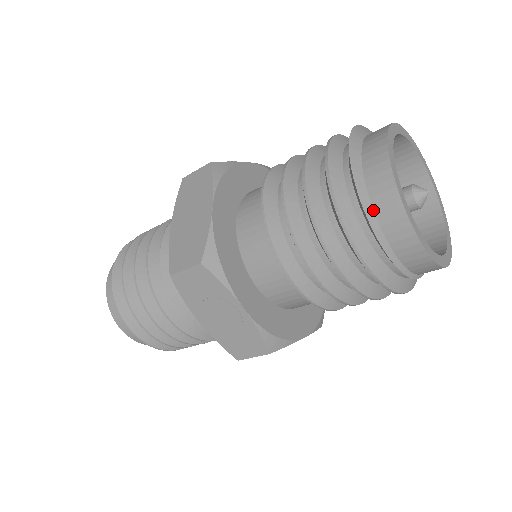
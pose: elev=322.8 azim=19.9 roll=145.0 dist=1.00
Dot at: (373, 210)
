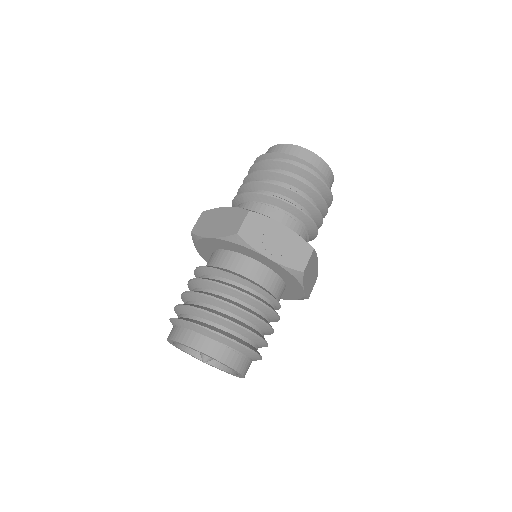
Dot at: (293, 156)
